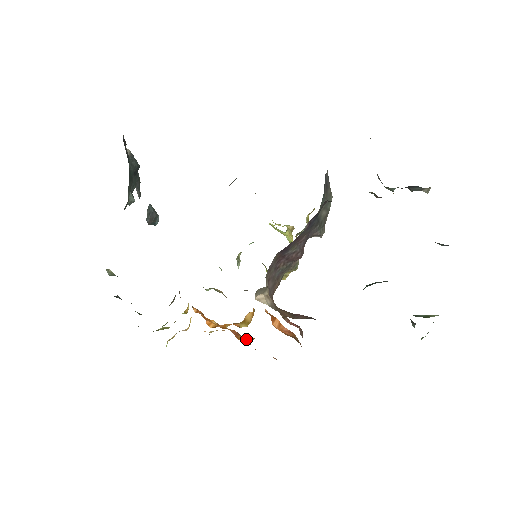
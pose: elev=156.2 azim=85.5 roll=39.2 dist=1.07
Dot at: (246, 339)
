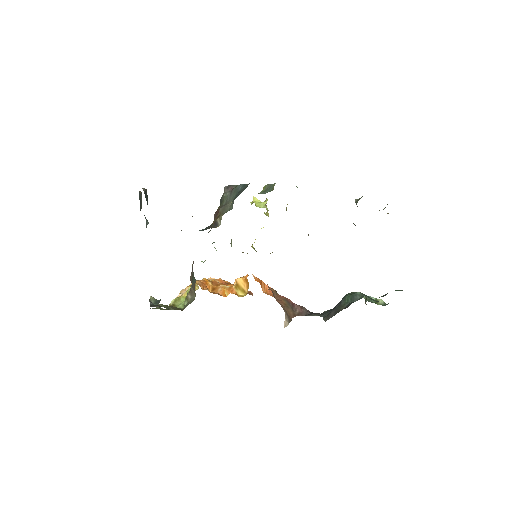
Dot at: occluded
